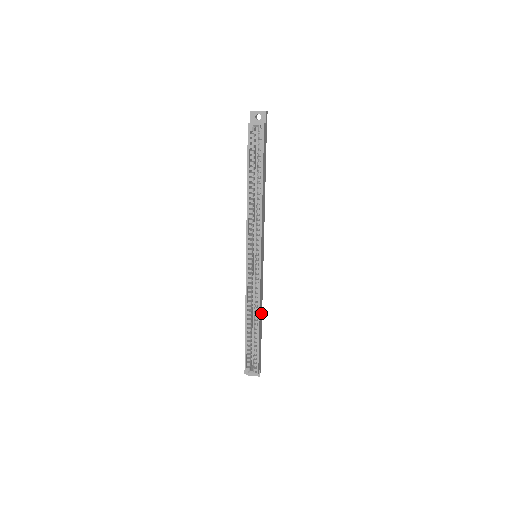
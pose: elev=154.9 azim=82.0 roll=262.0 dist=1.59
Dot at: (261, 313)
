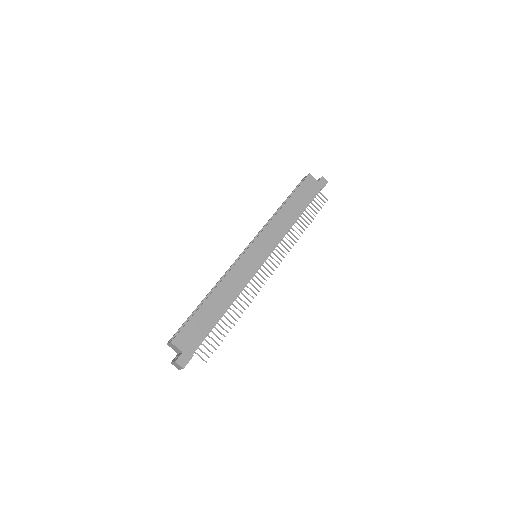
Dot at: (226, 301)
